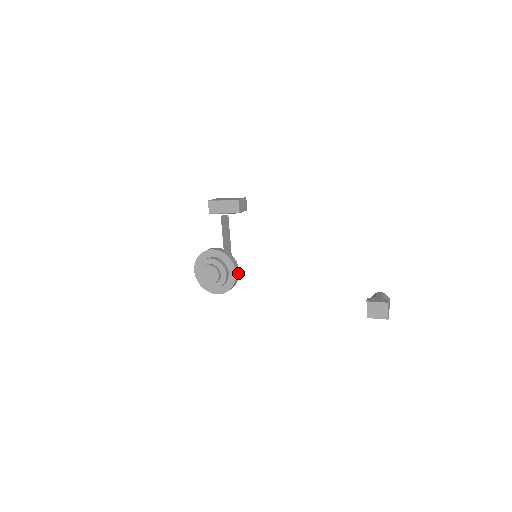
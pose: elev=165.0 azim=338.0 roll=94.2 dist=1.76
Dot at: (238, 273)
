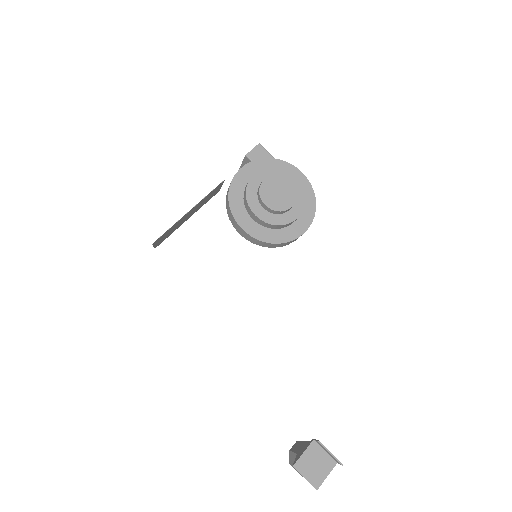
Dot at: occluded
